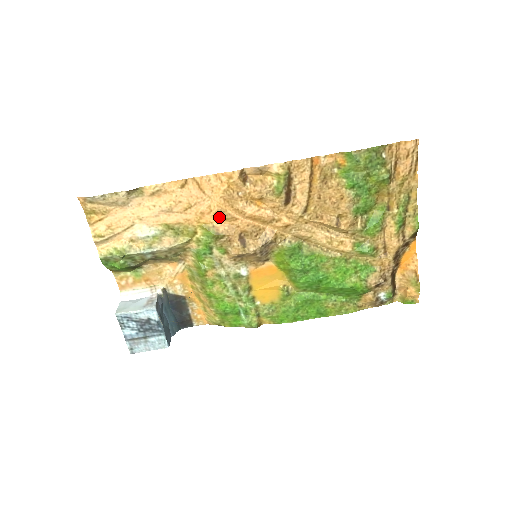
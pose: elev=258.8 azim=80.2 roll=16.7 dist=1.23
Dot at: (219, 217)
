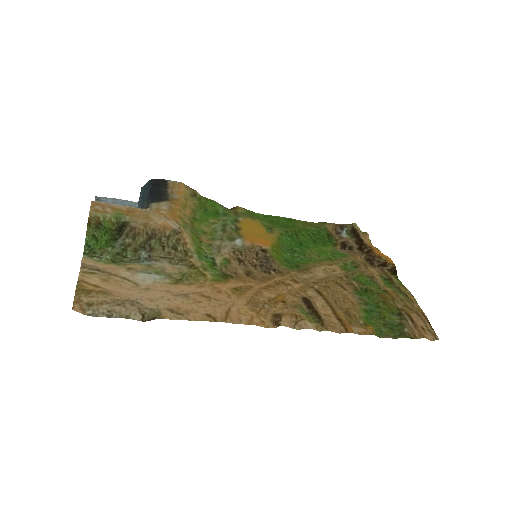
Dot at: (235, 289)
